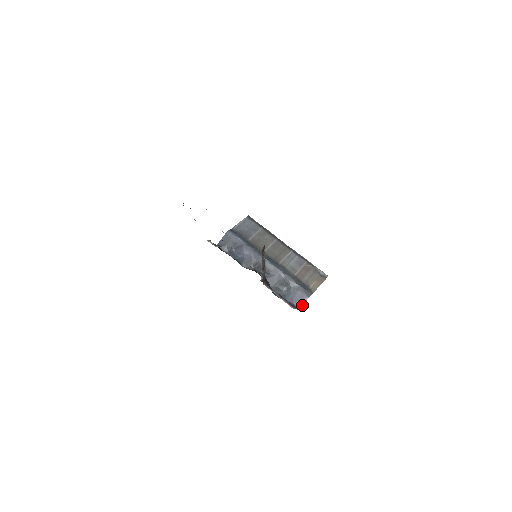
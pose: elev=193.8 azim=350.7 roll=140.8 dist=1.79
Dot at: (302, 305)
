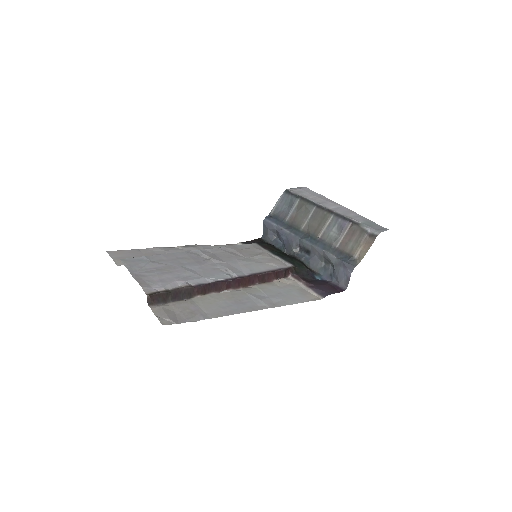
Dot at: (348, 283)
